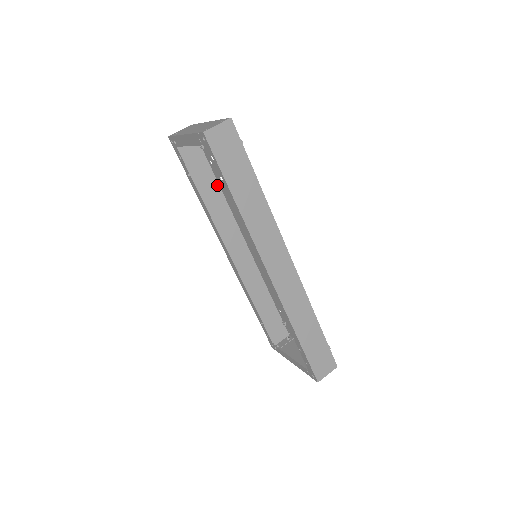
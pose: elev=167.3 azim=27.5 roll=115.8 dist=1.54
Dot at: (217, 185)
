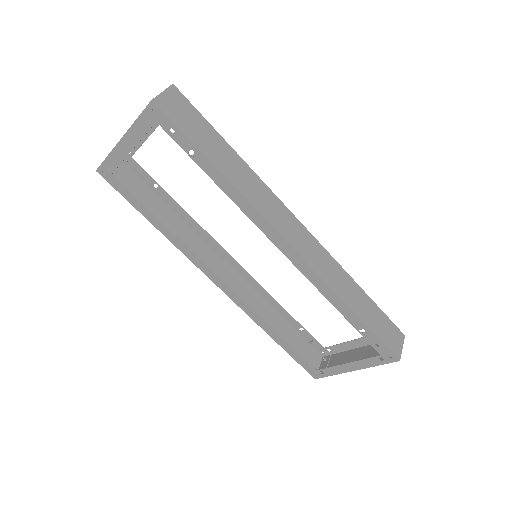
Dot at: (171, 211)
